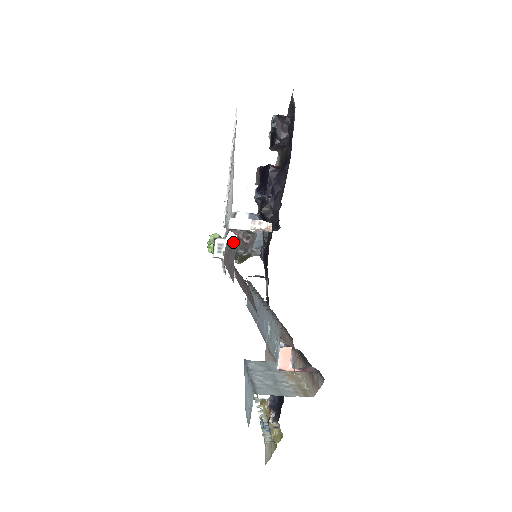
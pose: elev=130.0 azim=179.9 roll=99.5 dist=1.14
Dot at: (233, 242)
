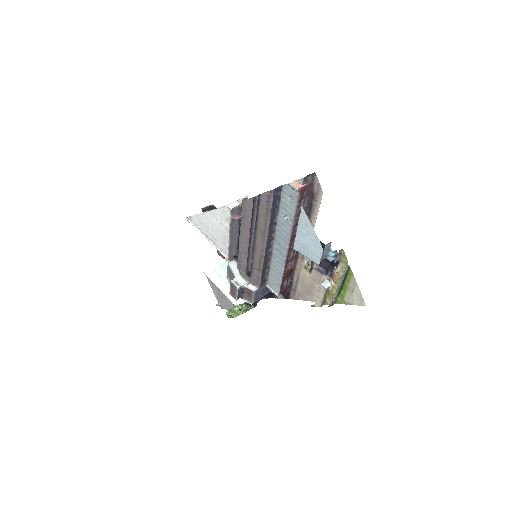
Dot at: (240, 276)
